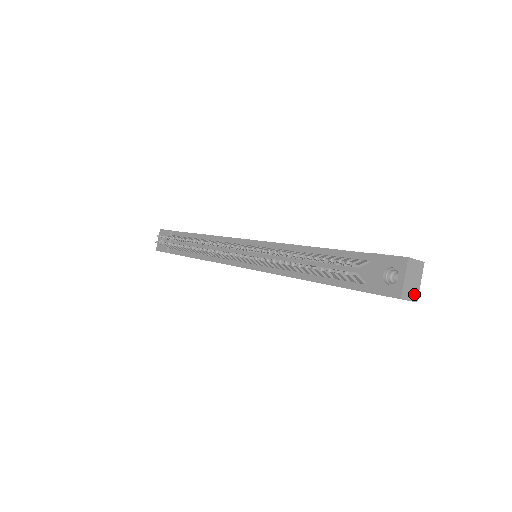
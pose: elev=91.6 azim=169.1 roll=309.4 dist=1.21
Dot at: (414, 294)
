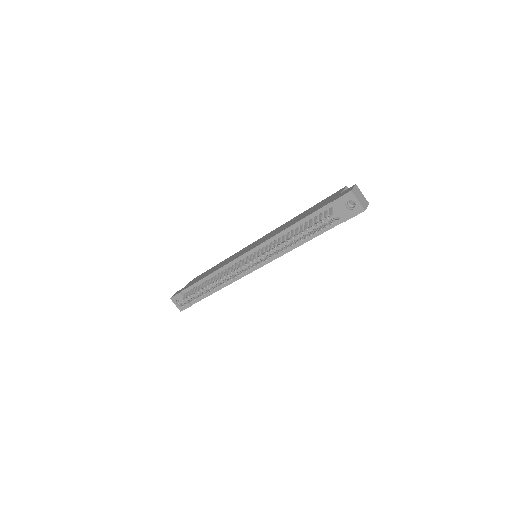
Dot at: (366, 202)
